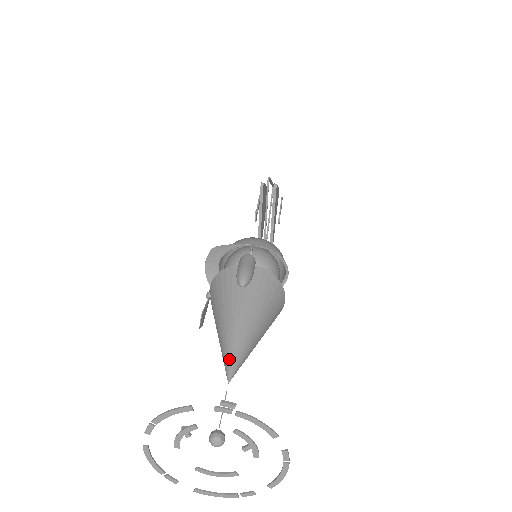
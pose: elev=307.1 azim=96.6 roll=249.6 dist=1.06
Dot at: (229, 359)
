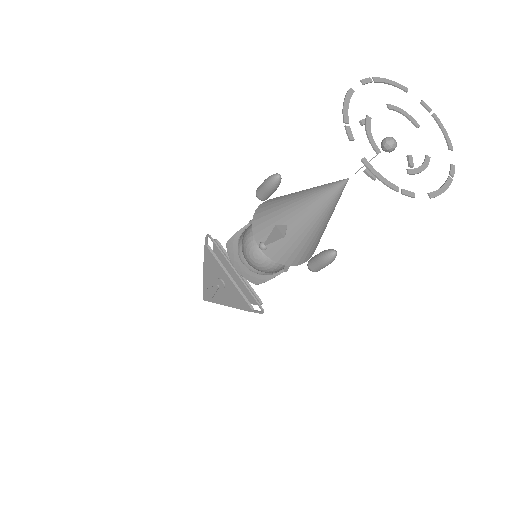
Dot at: (329, 184)
